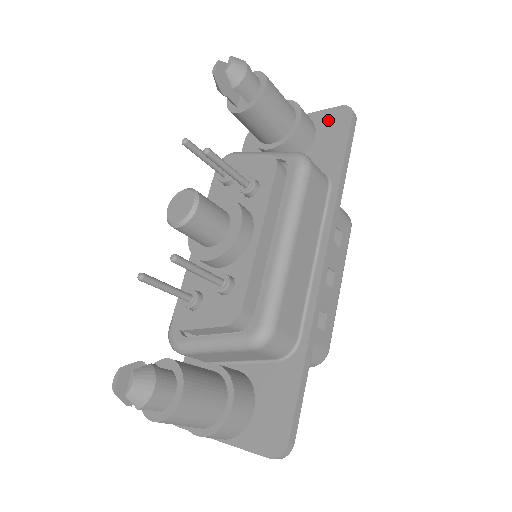
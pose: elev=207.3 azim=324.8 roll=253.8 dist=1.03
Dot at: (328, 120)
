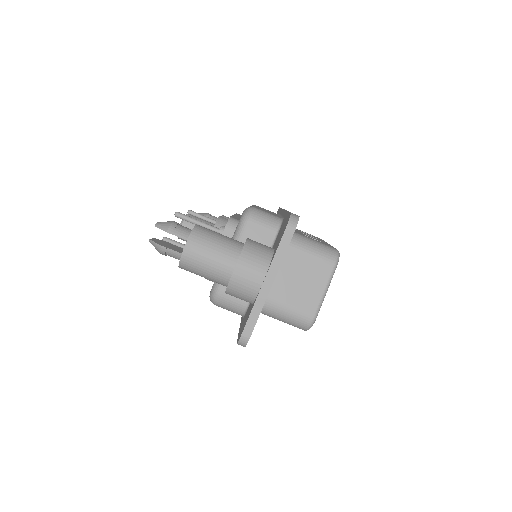
Dot at: occluded
